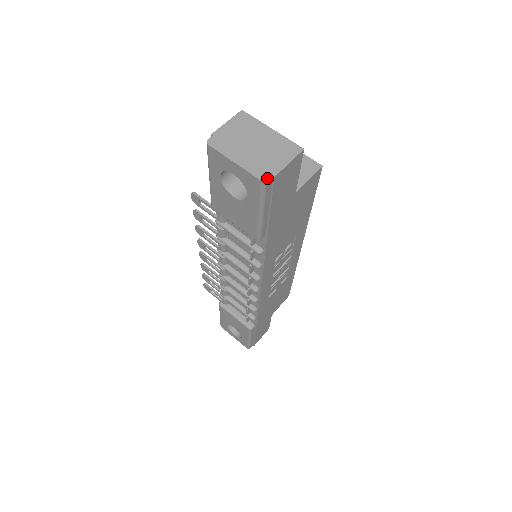
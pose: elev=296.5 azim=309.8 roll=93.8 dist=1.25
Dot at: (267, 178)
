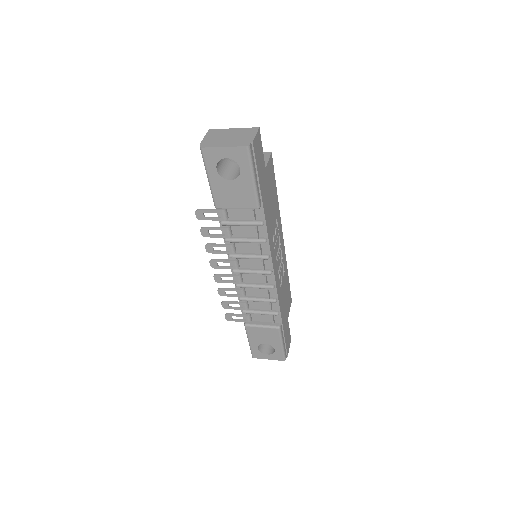
Dot at: (249, 144)
